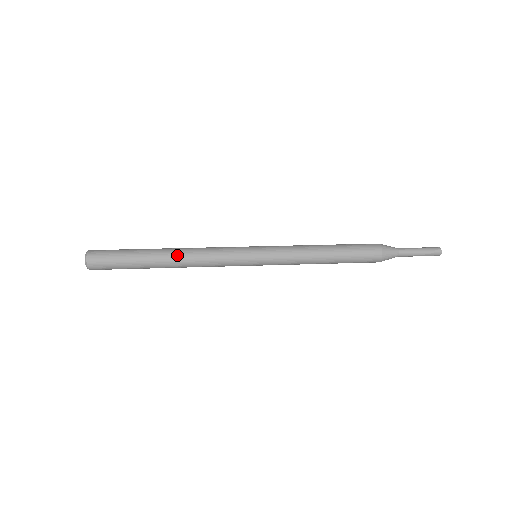
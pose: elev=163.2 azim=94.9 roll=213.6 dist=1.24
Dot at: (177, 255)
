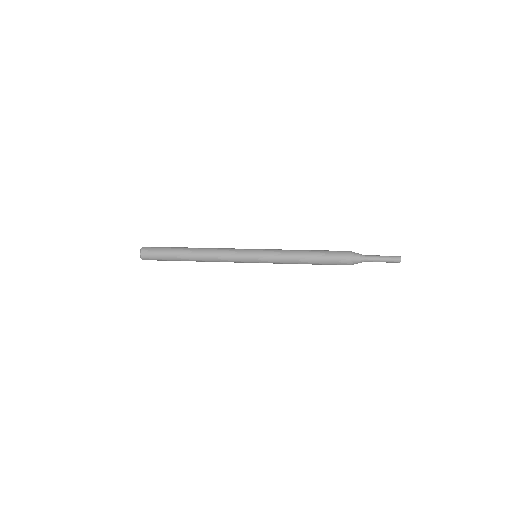
Dot at: (201, 248)
